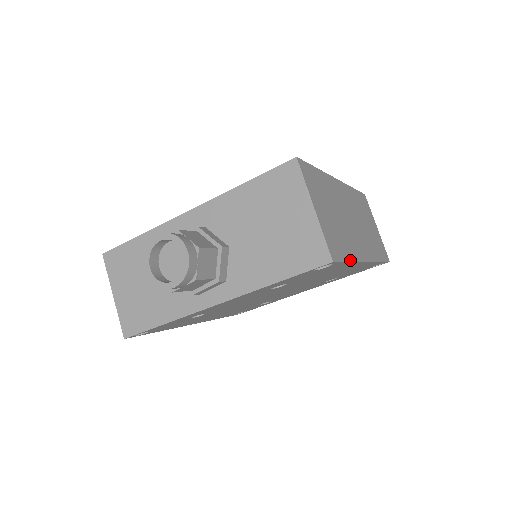
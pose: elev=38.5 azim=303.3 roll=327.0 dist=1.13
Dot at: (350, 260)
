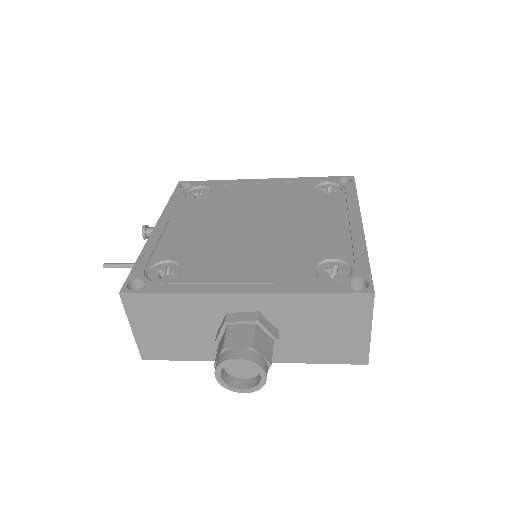
Dot at: occluded
